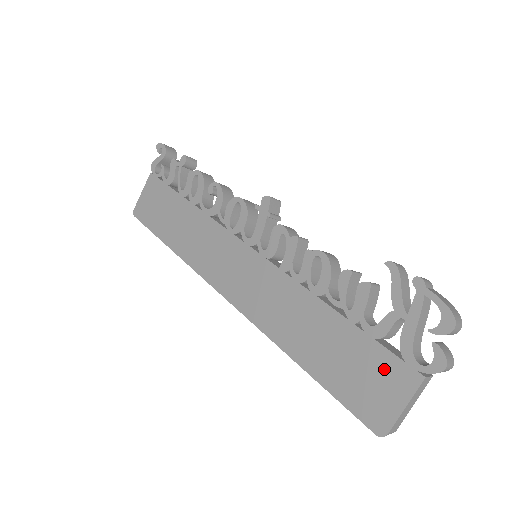
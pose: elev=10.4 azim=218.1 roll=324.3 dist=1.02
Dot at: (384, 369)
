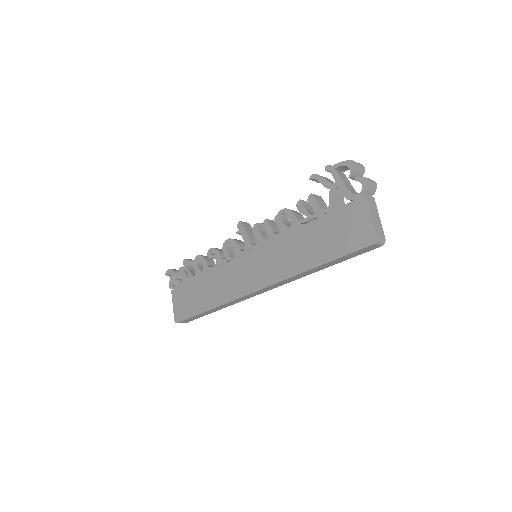
Dot at: (349, 215)
